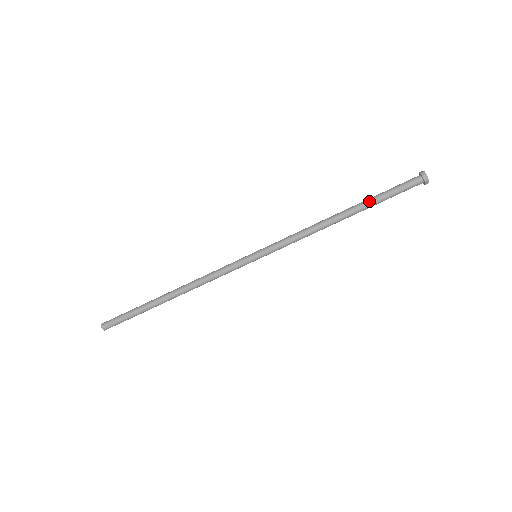
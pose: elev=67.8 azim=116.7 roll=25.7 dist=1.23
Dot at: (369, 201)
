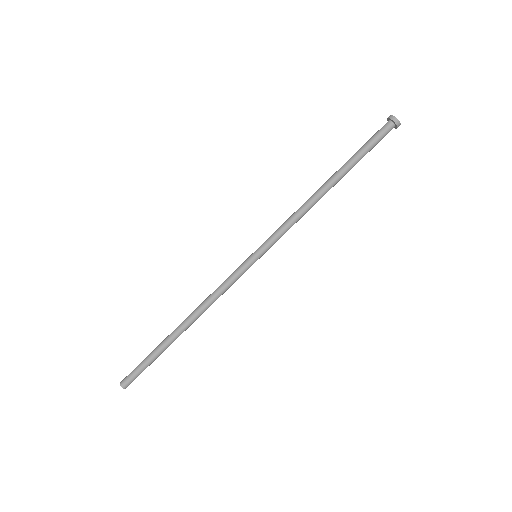
Dot at: (349, 162)
